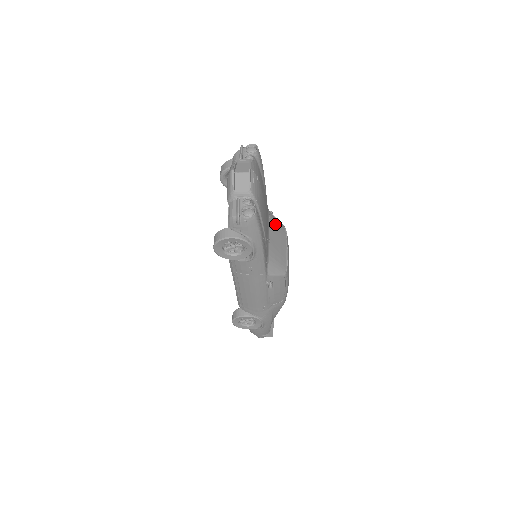
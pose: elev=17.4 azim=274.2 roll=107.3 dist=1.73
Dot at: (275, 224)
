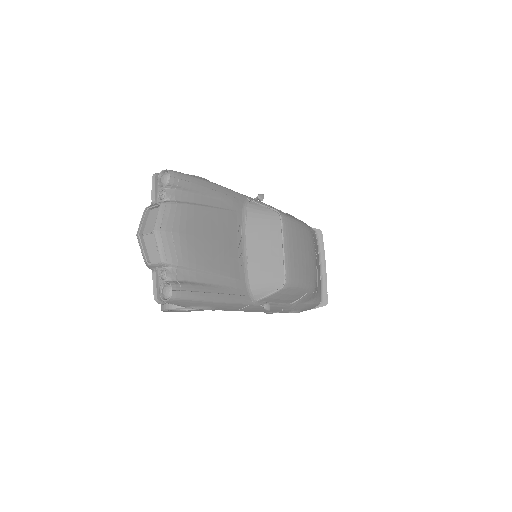
Dot at: (259, 223)
